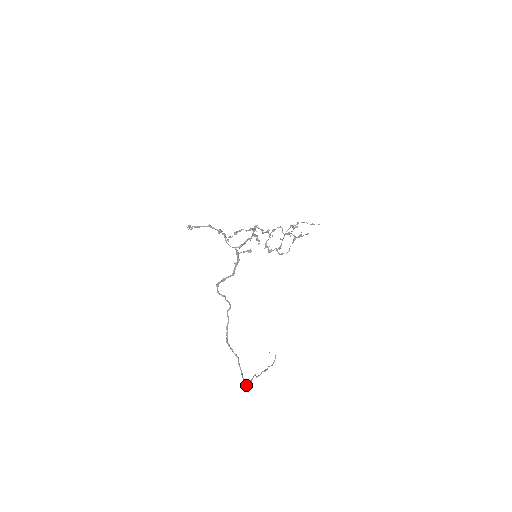
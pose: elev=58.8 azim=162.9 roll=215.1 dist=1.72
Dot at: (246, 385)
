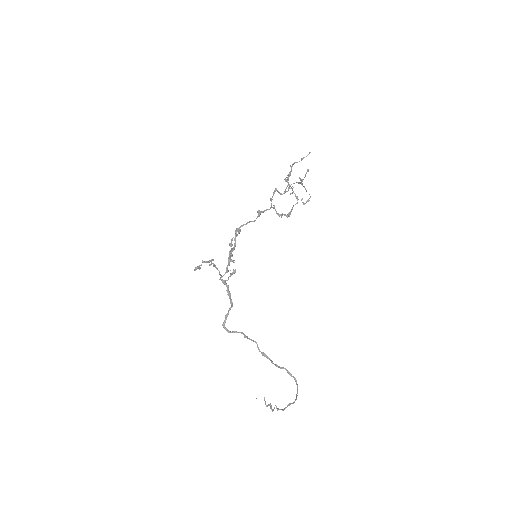
Dot at: (296, 396)
